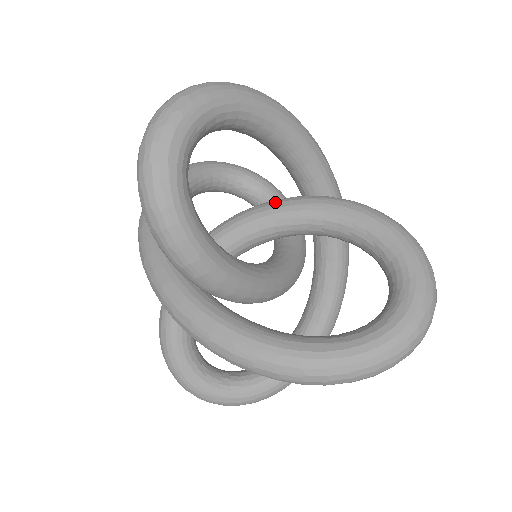
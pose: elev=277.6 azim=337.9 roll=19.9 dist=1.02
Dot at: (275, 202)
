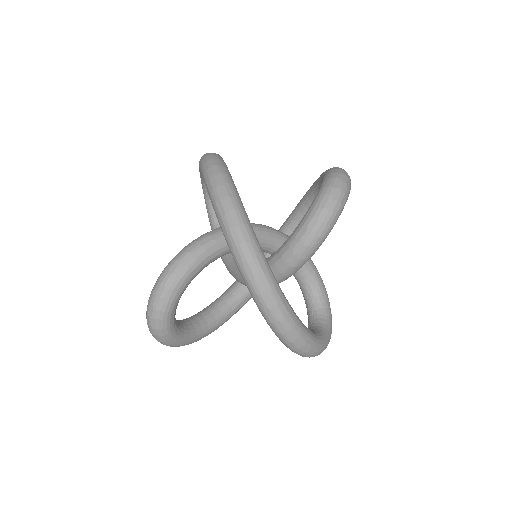
Dot at: (286, 235)
